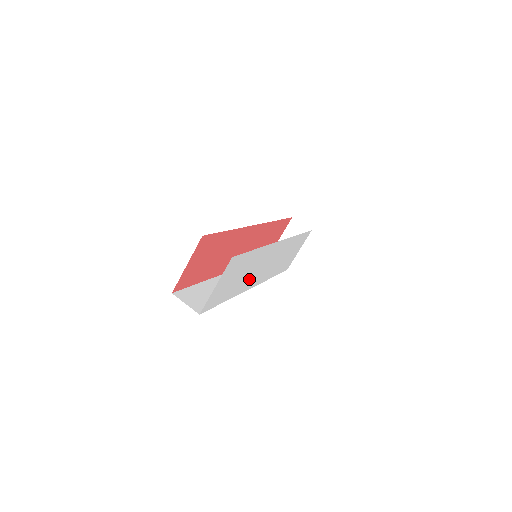
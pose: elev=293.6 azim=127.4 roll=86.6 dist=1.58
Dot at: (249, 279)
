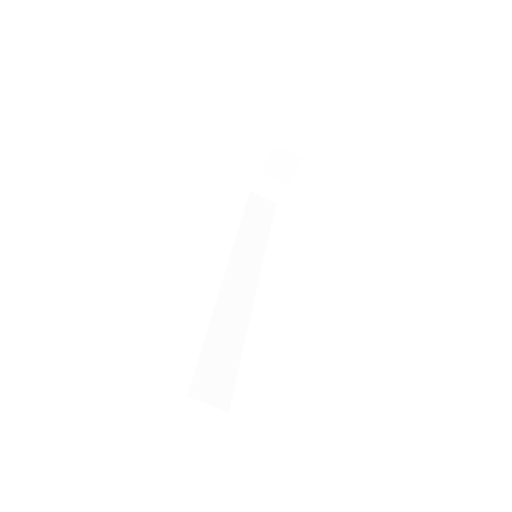
Dot at: occluded
